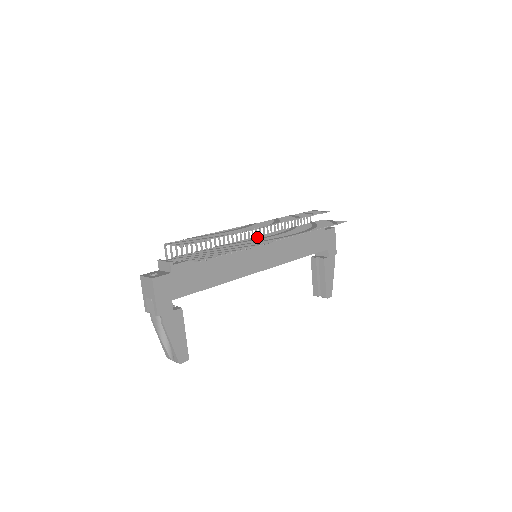
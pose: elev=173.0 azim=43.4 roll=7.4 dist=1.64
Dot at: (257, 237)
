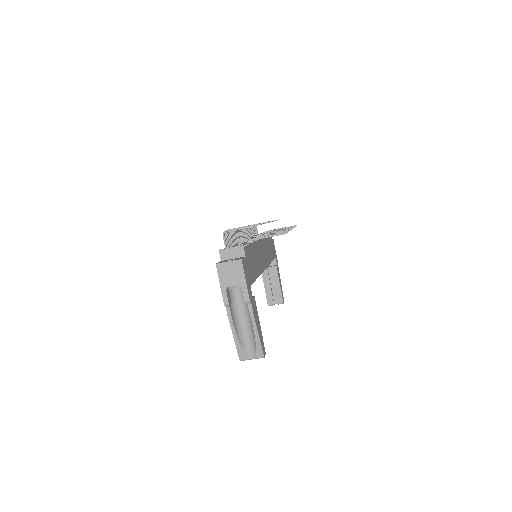
Dot at: occluded
